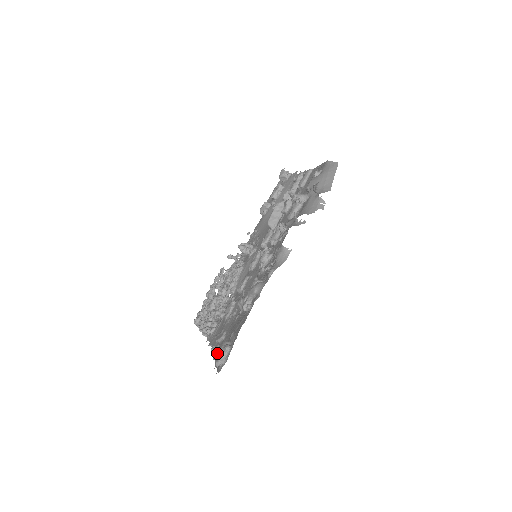
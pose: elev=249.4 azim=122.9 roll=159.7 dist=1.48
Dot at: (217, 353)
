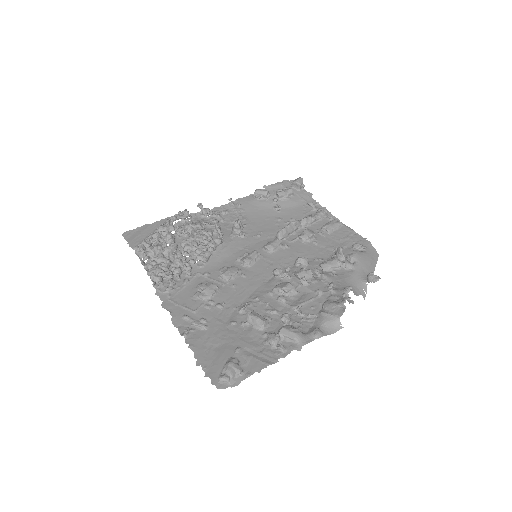
Dot at: (195, 343)
